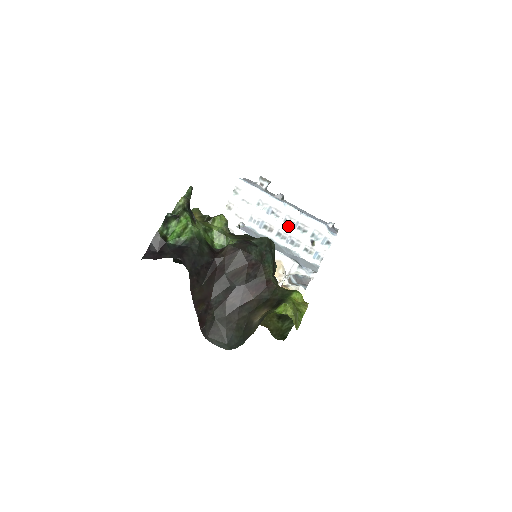
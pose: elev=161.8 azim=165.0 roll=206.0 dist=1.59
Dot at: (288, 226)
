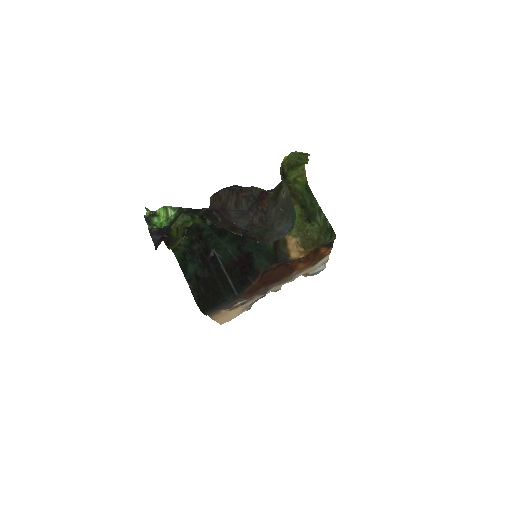
Dot at: occluded
